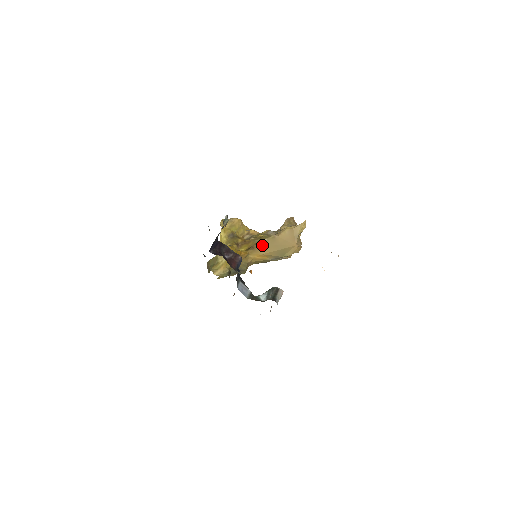
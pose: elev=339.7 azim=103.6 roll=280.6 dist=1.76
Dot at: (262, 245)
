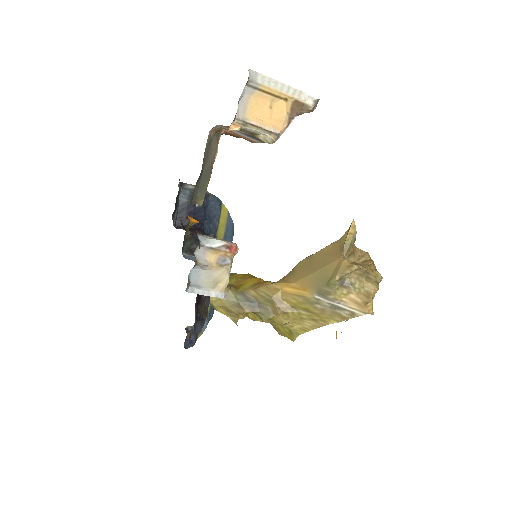
Dot at: (295, 271)
